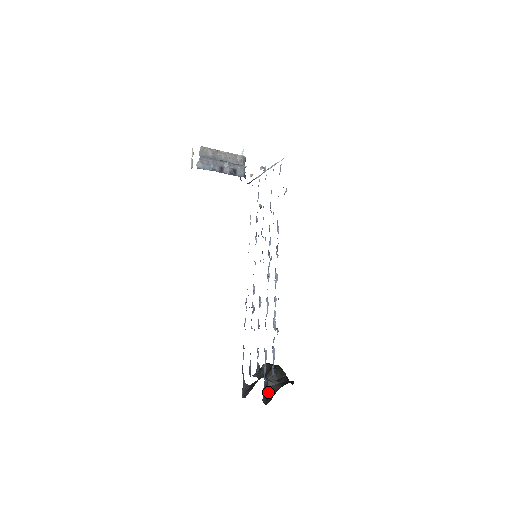
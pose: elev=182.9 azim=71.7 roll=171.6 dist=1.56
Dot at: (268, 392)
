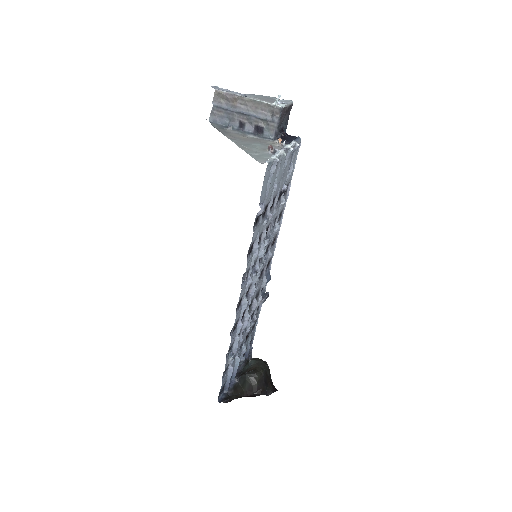
Dot at: (235, 391)
